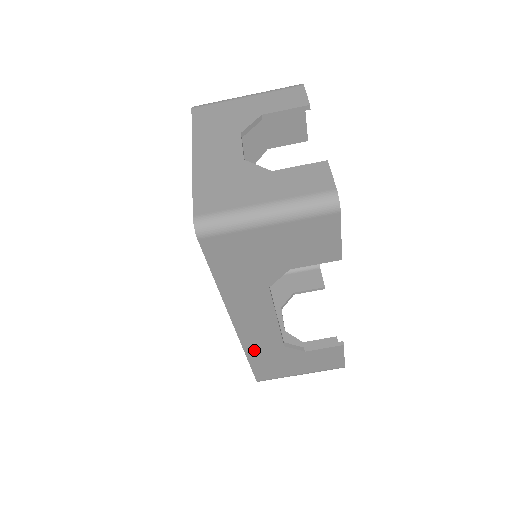
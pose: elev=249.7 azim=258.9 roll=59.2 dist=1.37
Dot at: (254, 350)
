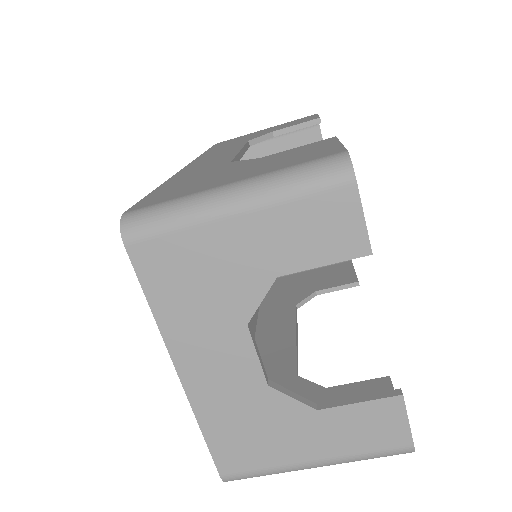
Dot at: occluded
